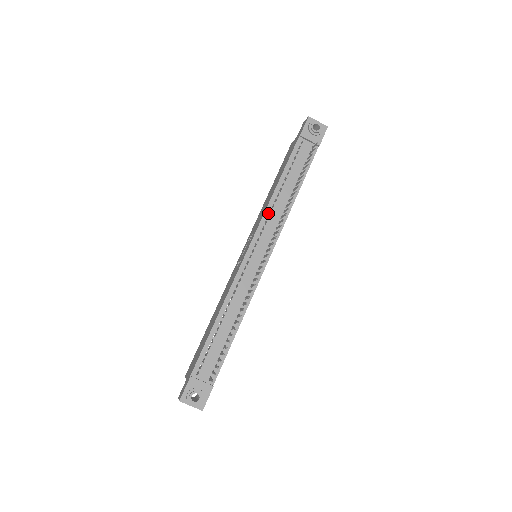
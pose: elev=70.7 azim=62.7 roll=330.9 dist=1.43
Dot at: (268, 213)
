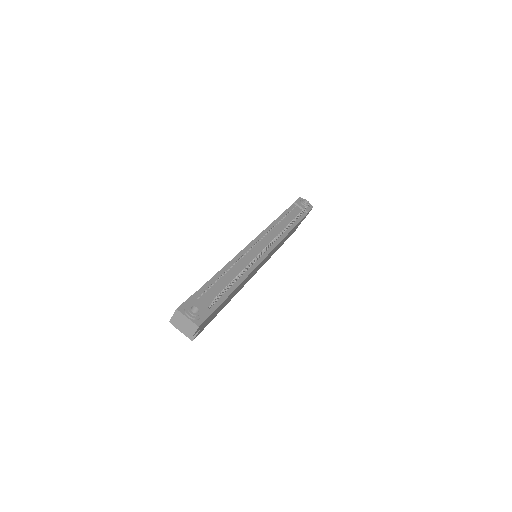
Dot at: (270, 228)
